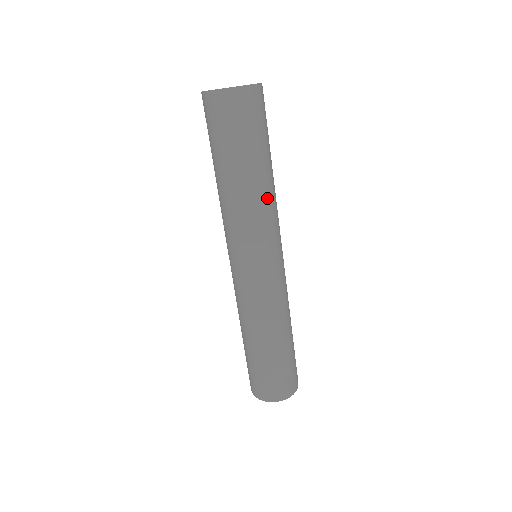
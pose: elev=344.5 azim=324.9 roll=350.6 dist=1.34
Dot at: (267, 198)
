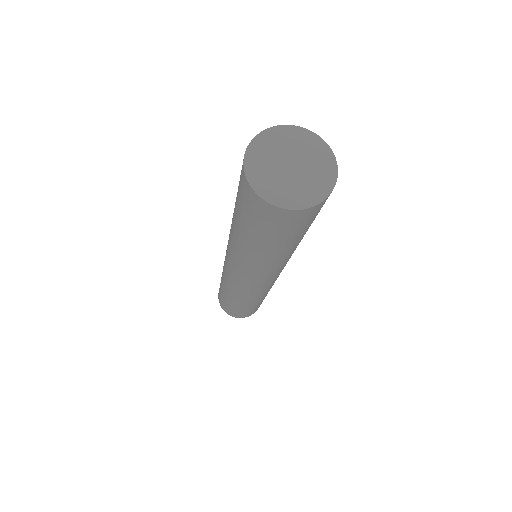
Dot at: (262, 263)
